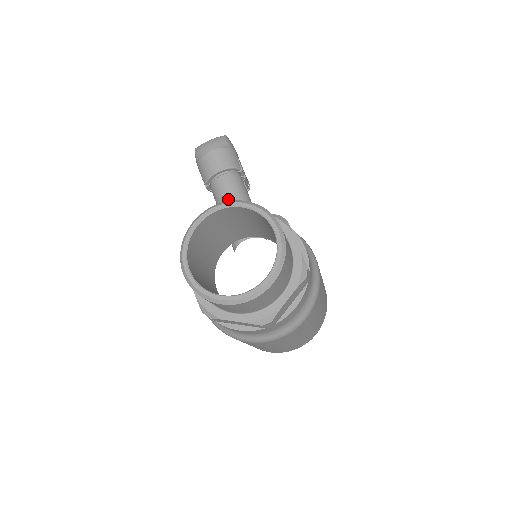
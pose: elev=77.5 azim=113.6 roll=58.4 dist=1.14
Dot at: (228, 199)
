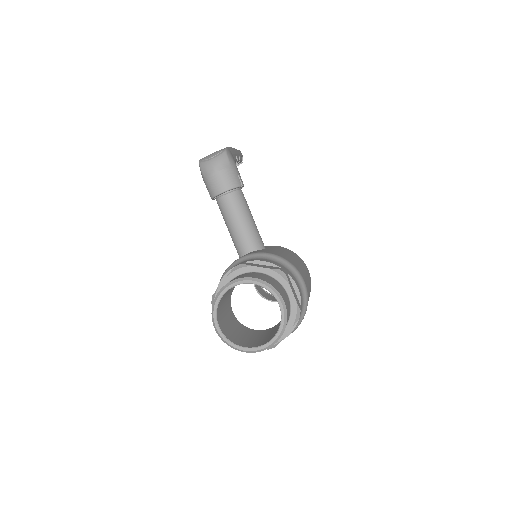
Dot at: (233, 217)
